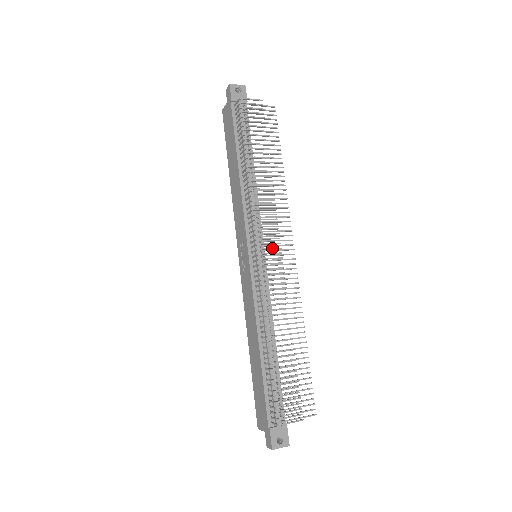
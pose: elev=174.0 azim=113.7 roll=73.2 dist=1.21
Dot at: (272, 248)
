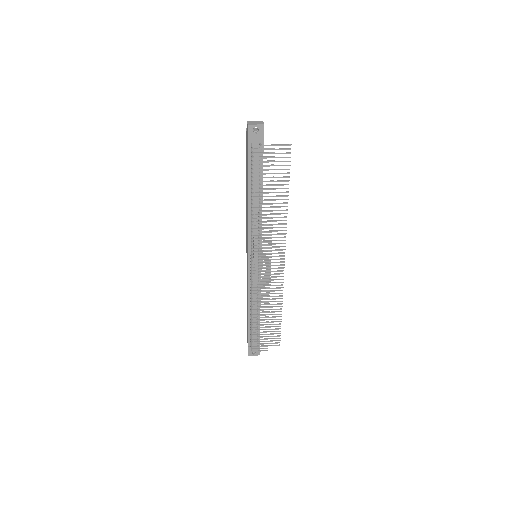
Dot at: (263, 264)
